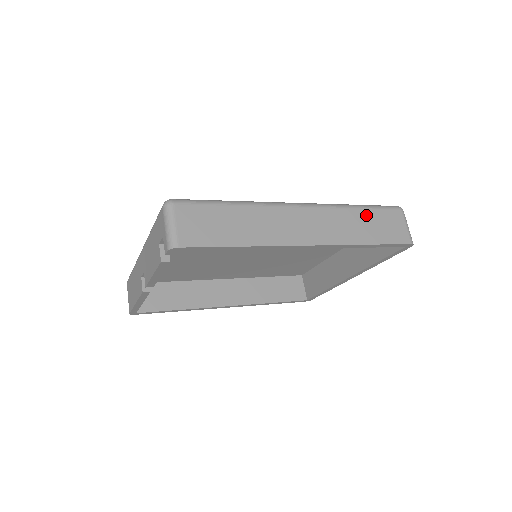
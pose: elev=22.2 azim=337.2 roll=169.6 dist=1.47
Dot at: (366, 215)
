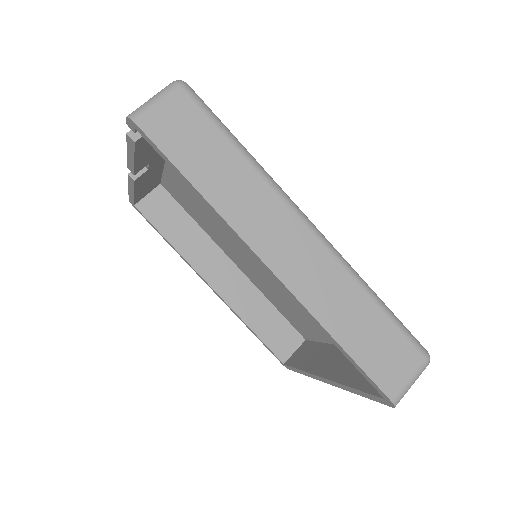
Dot at: (374, 315)
